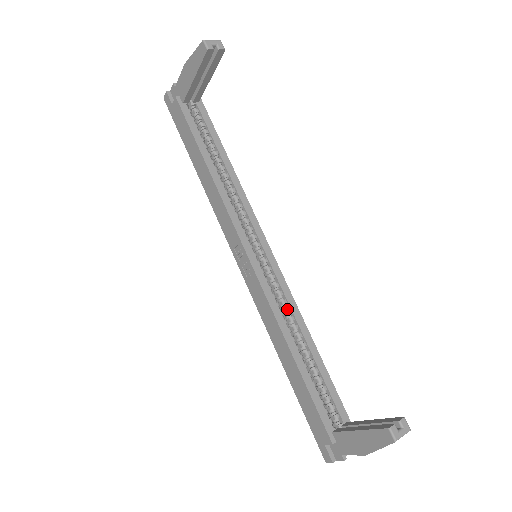
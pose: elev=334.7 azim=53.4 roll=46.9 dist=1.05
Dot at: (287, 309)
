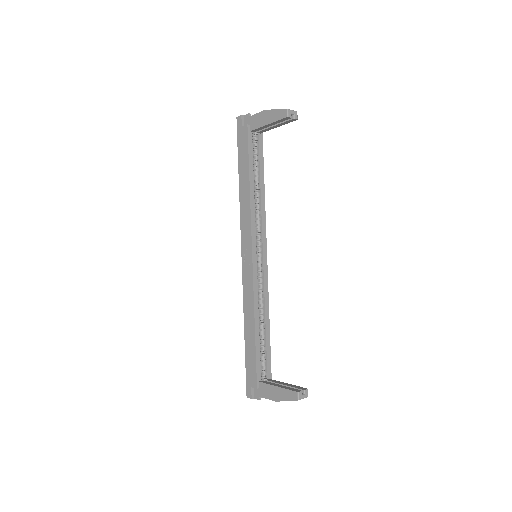
Dot at: (262, 298)
